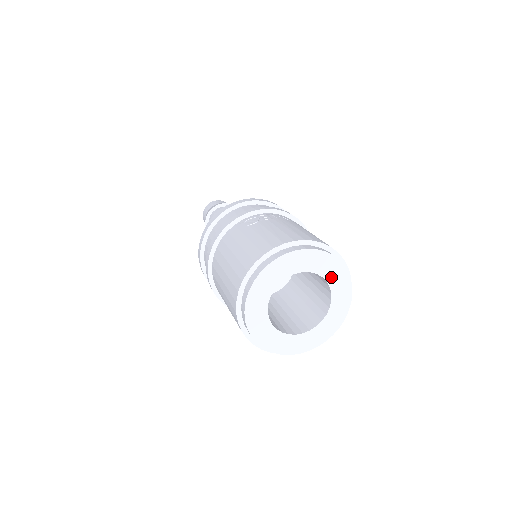
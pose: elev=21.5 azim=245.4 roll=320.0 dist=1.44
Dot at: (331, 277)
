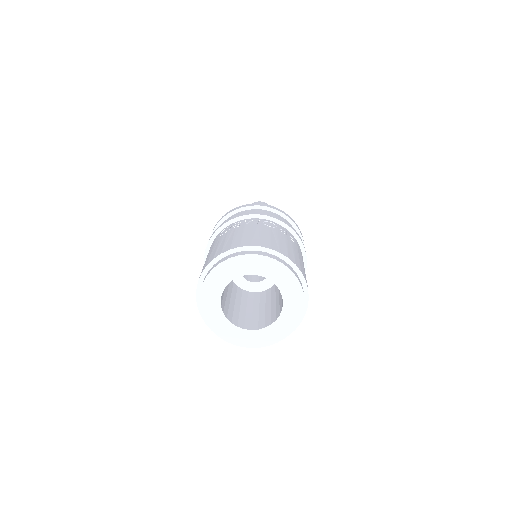
Dot at: (273, 276)
